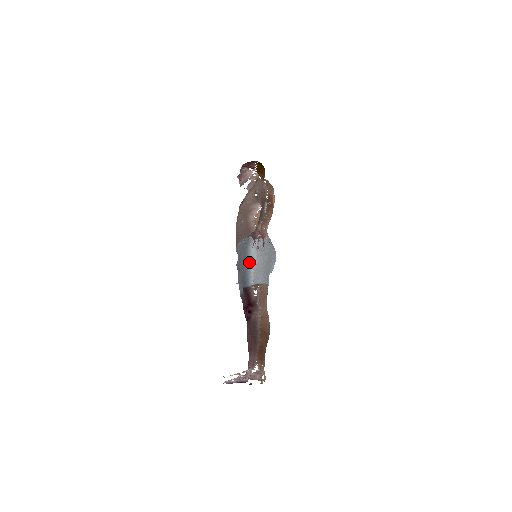
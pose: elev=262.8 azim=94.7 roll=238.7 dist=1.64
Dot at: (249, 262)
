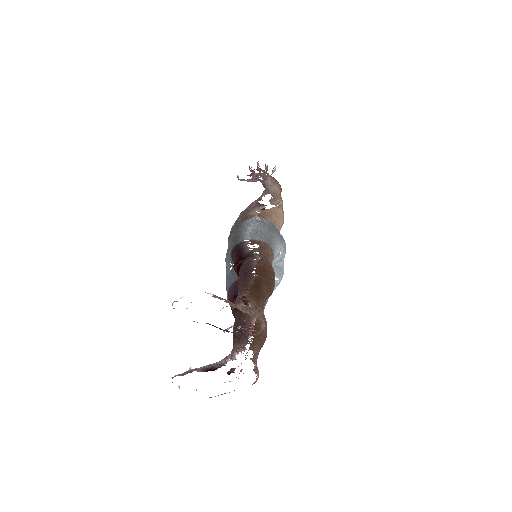
Dot at: (244, 225)
